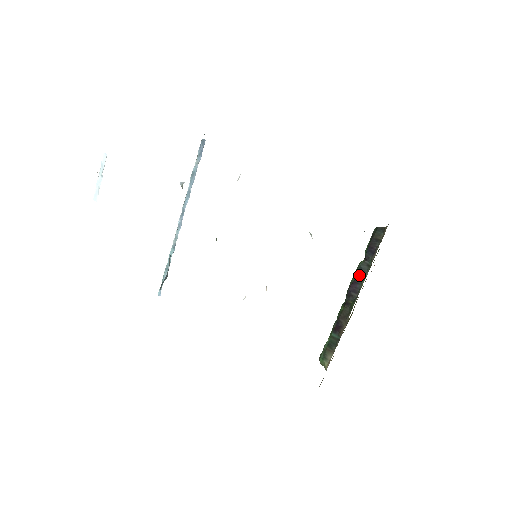
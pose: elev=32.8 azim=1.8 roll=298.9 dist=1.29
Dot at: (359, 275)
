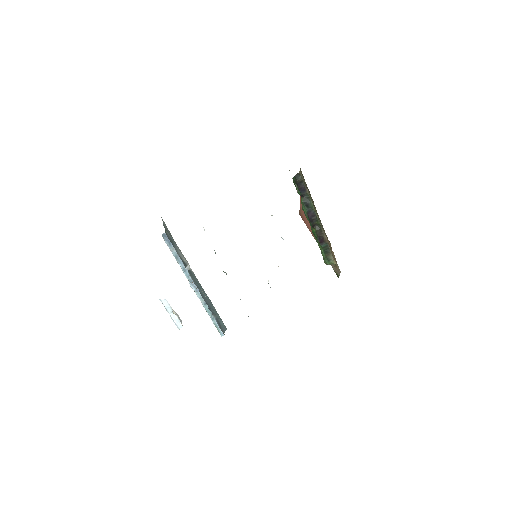
Dot at: (307, 207)
